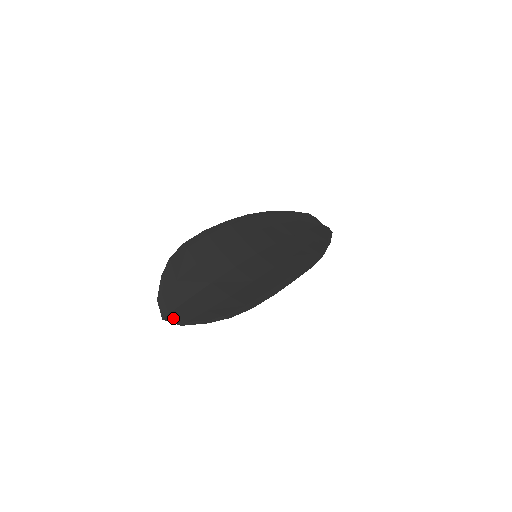
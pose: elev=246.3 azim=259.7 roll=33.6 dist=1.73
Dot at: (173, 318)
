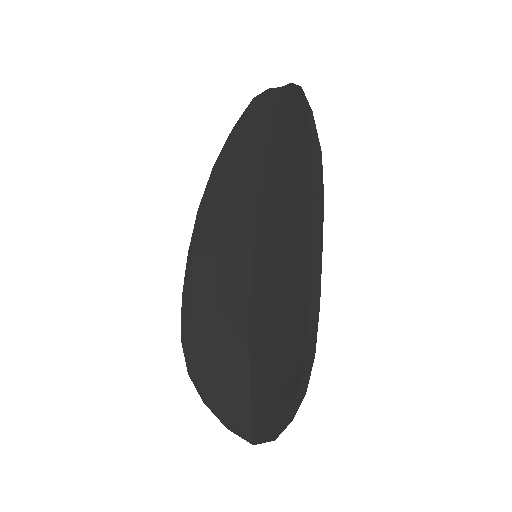
Dot at: (260, 437)
